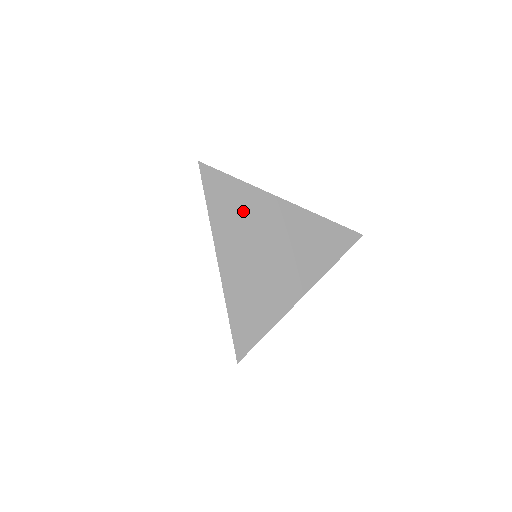
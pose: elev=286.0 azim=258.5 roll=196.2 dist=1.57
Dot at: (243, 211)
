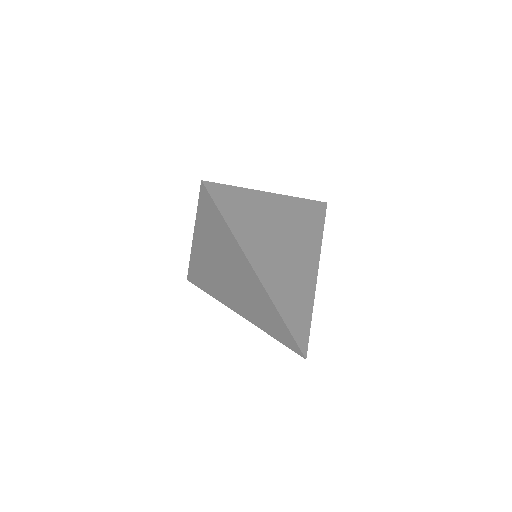
Dot at: (252, 217)
